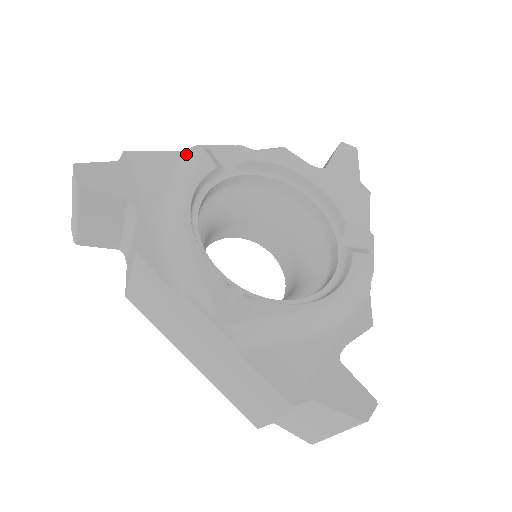
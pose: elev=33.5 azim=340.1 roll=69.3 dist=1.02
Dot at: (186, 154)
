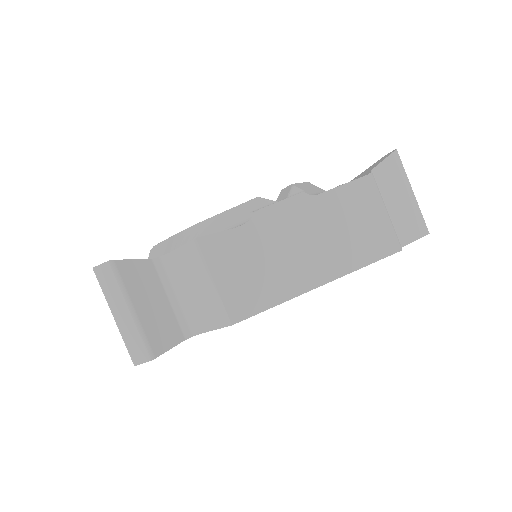
Dot at: occluded
